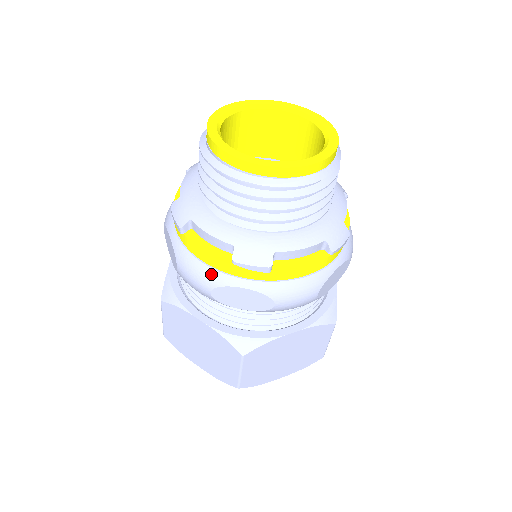
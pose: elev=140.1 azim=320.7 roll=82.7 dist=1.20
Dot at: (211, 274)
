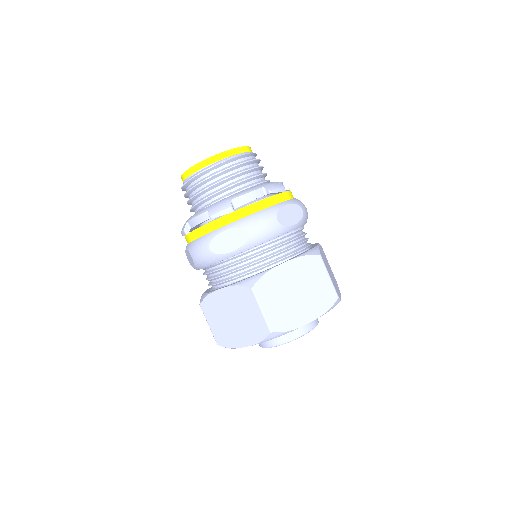
Dot at: (205, 238)
